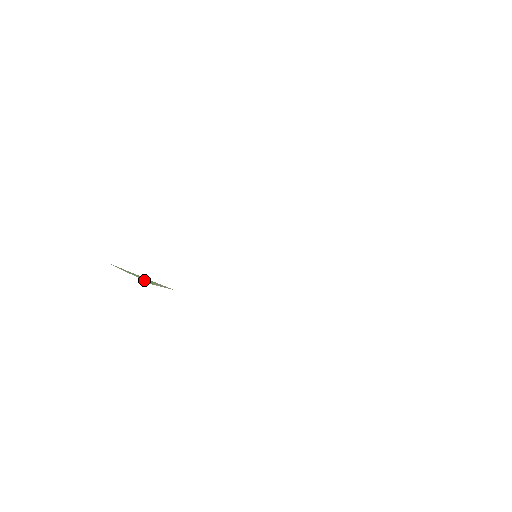
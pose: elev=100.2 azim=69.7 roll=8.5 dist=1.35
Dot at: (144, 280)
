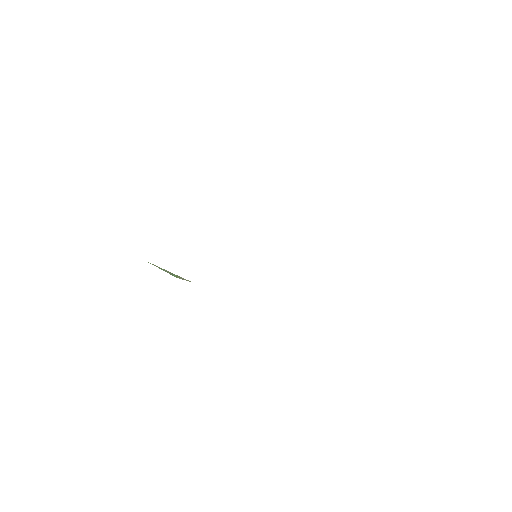
Dot at: (171, 274)
